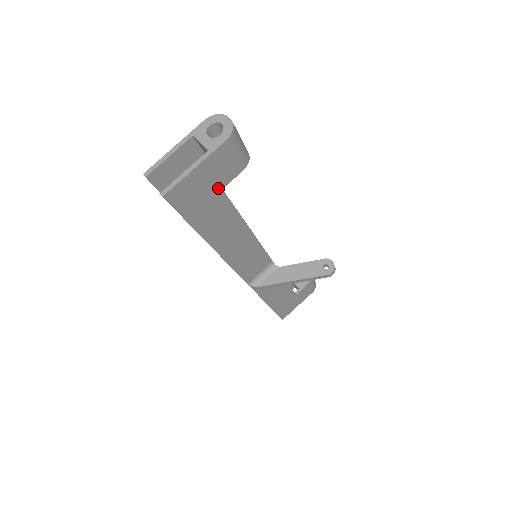
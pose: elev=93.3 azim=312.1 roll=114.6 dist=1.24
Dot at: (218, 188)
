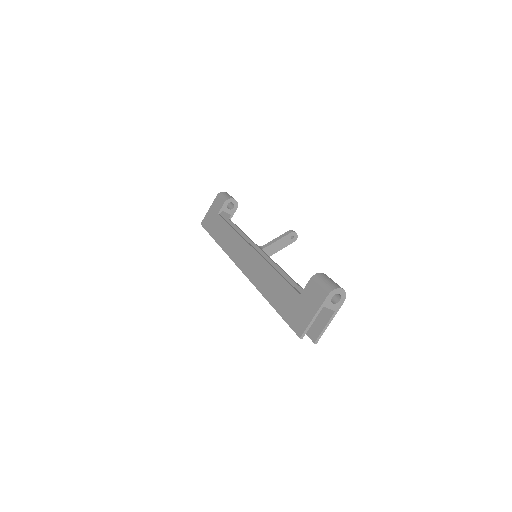
Dot at: occluded
